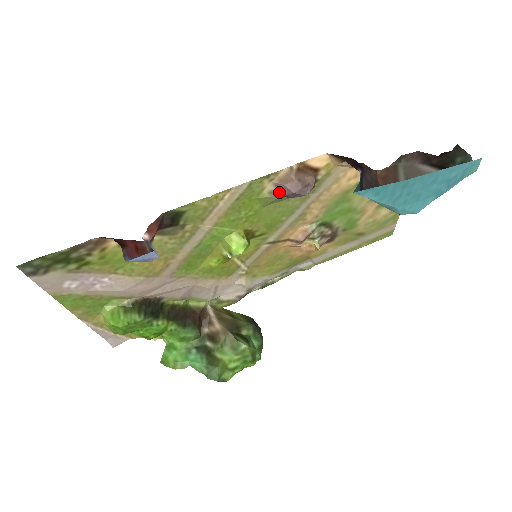
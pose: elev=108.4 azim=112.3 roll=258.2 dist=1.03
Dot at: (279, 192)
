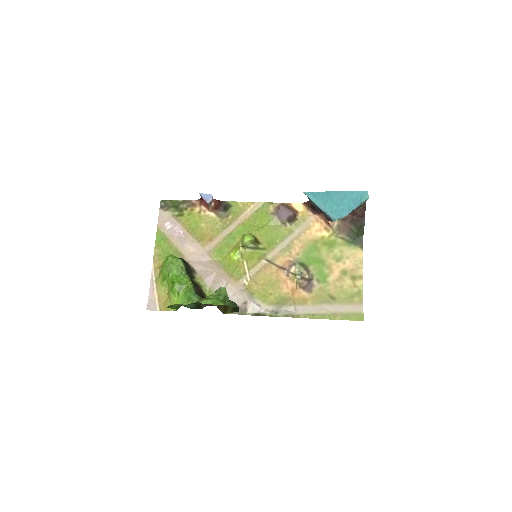
Dot at: (276, 214)
